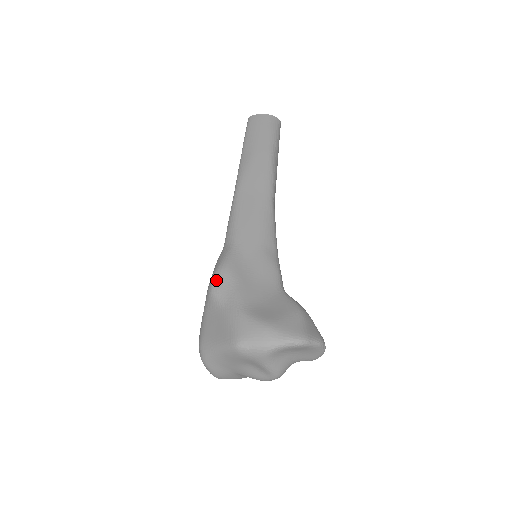
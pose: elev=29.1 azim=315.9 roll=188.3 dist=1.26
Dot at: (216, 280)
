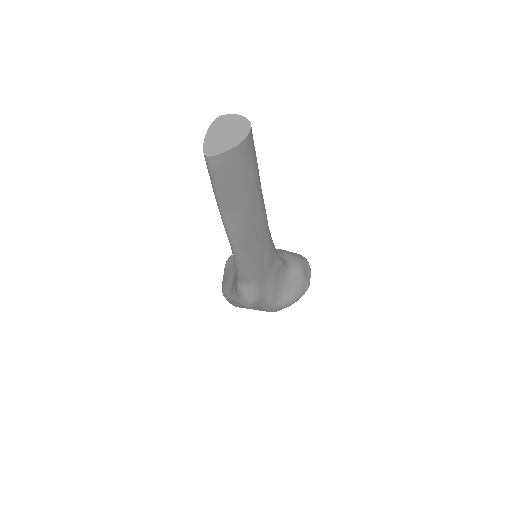
Dot at: (252, 306)
